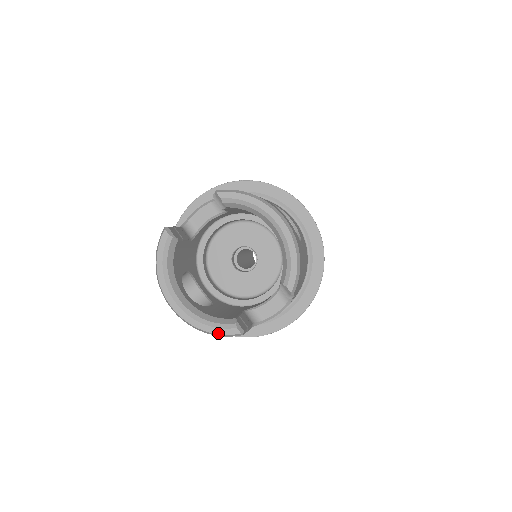
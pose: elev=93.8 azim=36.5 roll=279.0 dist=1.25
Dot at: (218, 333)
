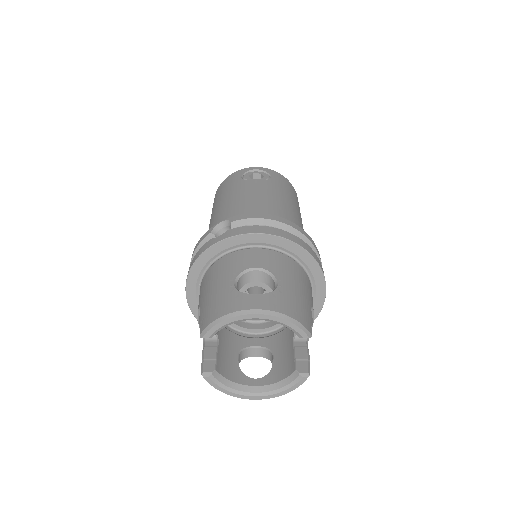
Dot at: occluded
